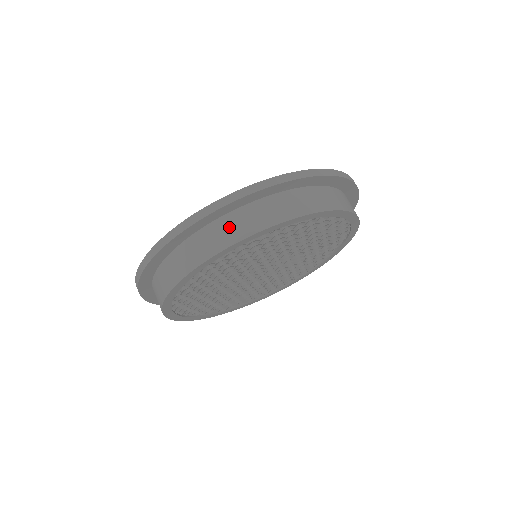
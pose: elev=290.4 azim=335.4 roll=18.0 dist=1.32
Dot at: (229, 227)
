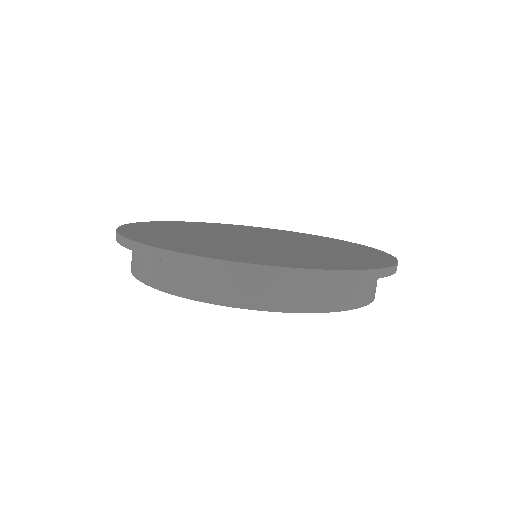
Dot at: (213, 282)
